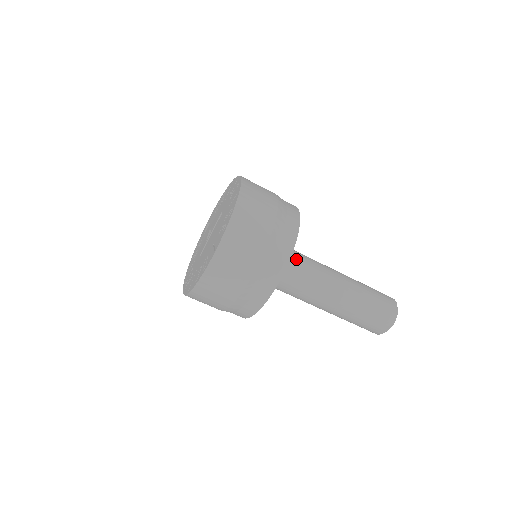
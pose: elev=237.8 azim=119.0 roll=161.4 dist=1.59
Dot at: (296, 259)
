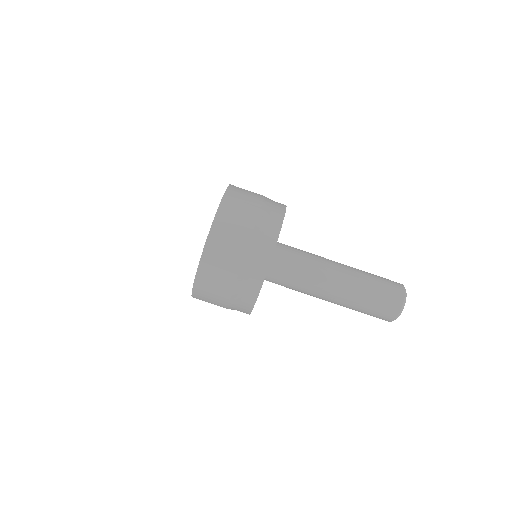
Dot at: (292, 248)
